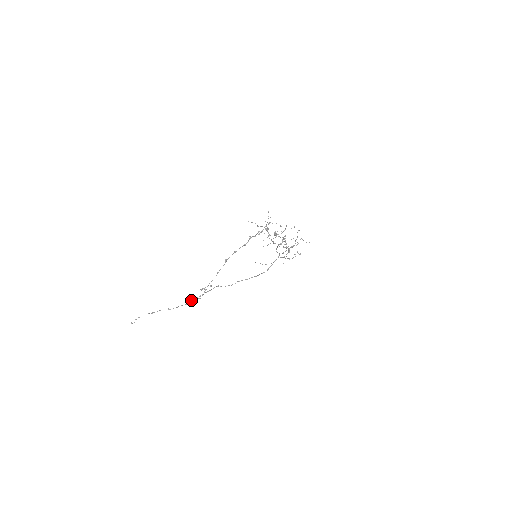
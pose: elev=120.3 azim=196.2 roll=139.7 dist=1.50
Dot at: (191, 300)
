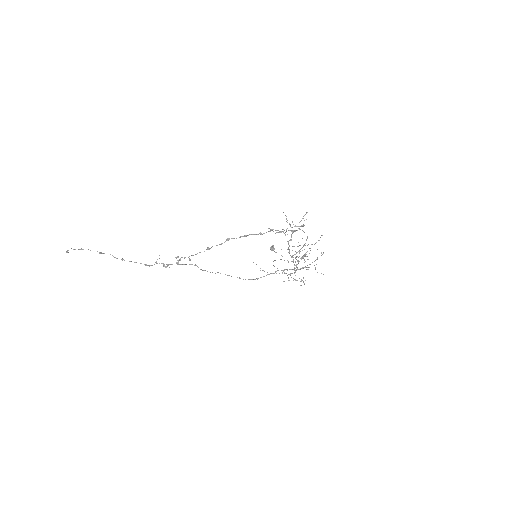
Dot at: (156, 263)
